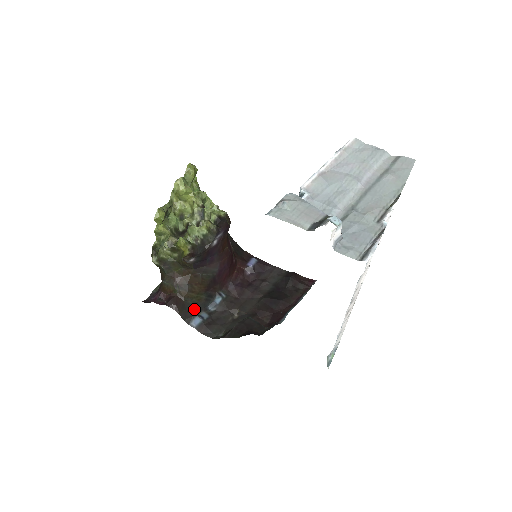
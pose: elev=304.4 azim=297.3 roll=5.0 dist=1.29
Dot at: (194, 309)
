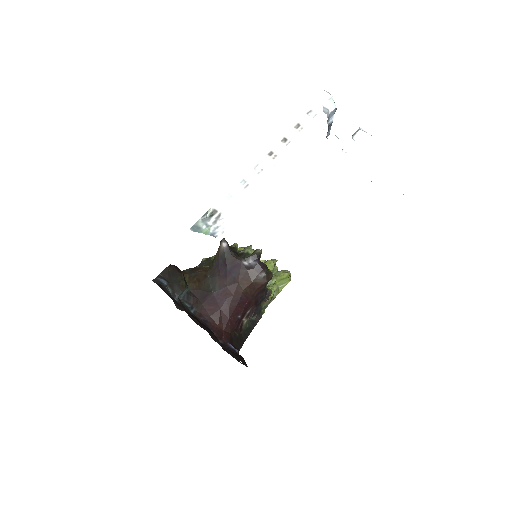
Dot at: (173, 282)
